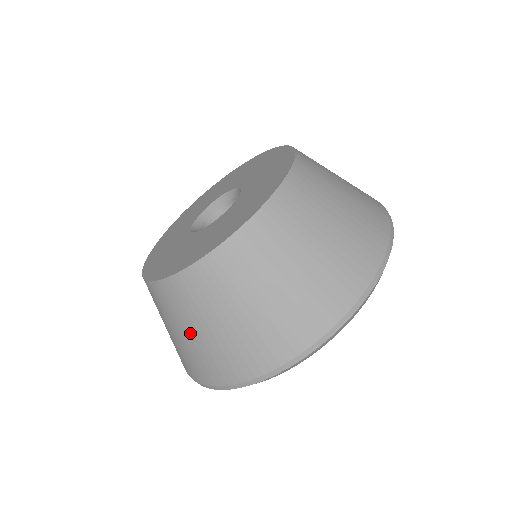
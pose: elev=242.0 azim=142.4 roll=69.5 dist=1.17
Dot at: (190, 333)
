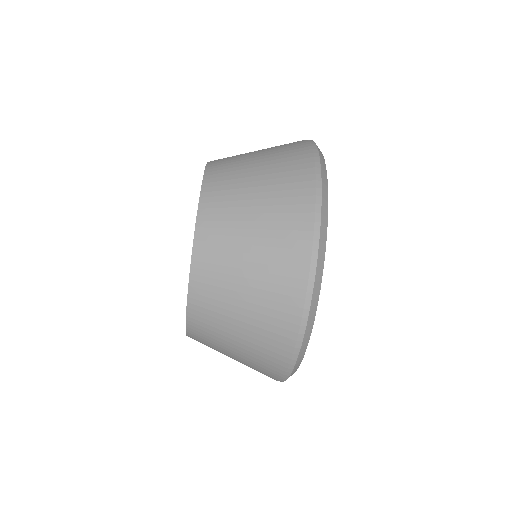
Dot at: (233, 353)
